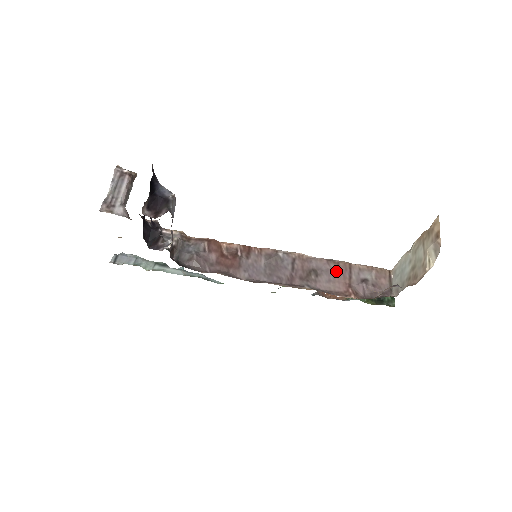
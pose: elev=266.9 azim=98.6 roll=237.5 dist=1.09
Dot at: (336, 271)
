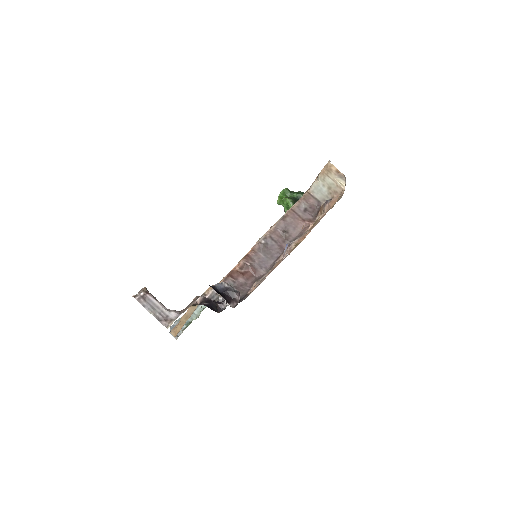
Dot at: (291, 220)
